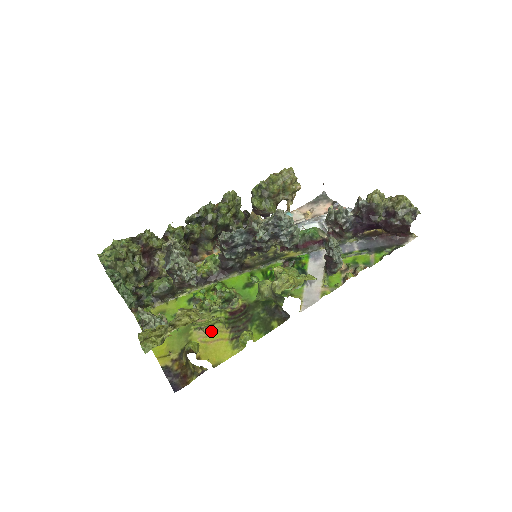
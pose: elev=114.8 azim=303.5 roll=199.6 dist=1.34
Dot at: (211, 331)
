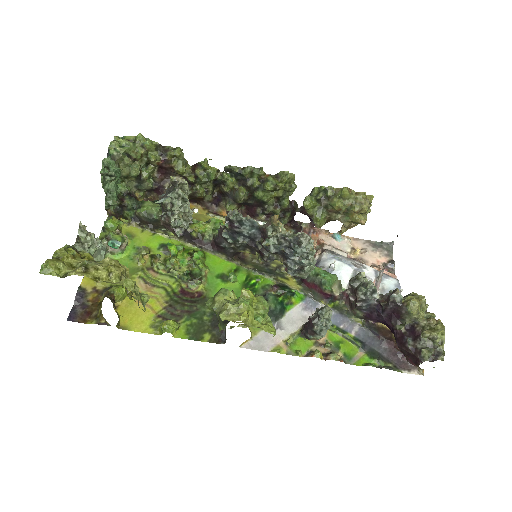
Dot at: (150, 291)
